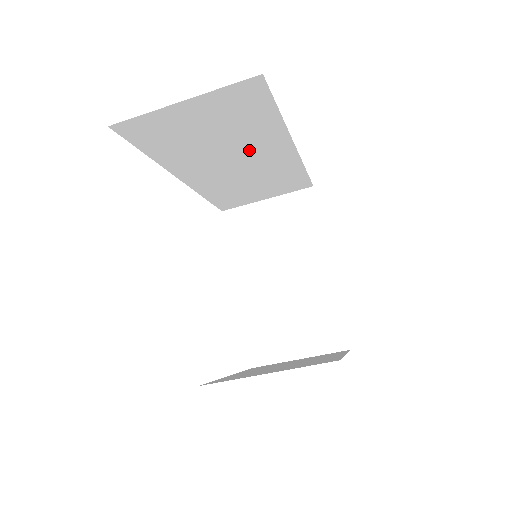
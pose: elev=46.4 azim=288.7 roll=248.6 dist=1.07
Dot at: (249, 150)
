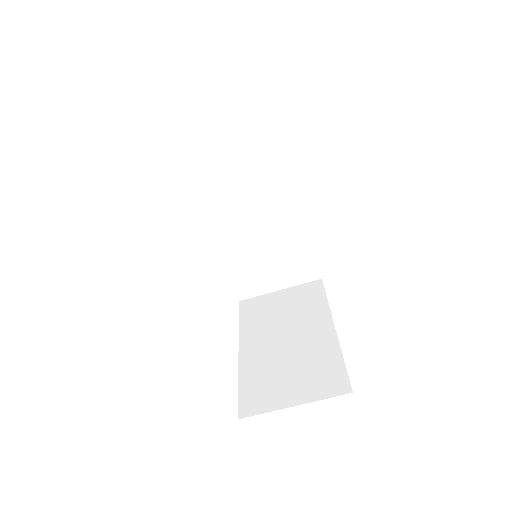
Dot at: (262, 194)
